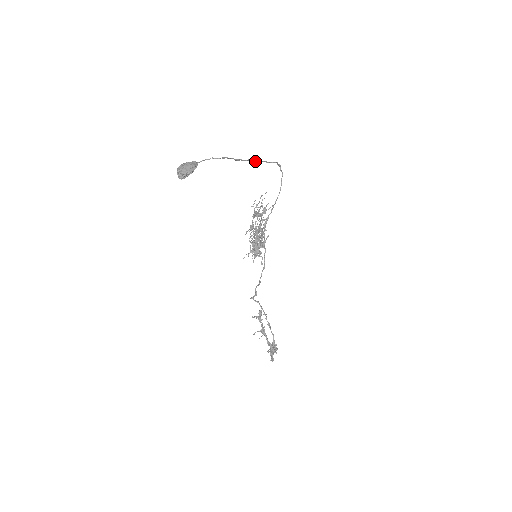
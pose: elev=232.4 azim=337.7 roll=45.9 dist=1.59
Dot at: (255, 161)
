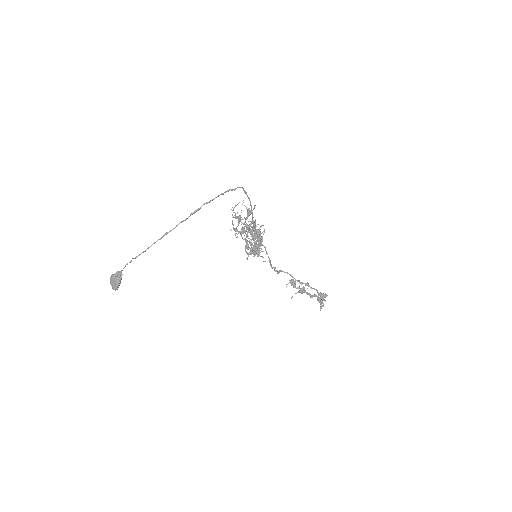
Dot at: (189, 216)
